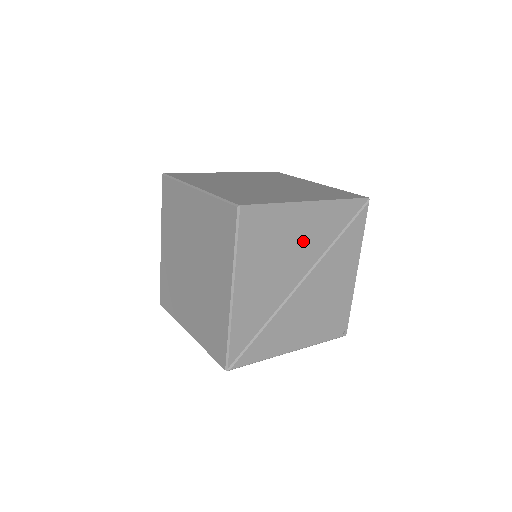
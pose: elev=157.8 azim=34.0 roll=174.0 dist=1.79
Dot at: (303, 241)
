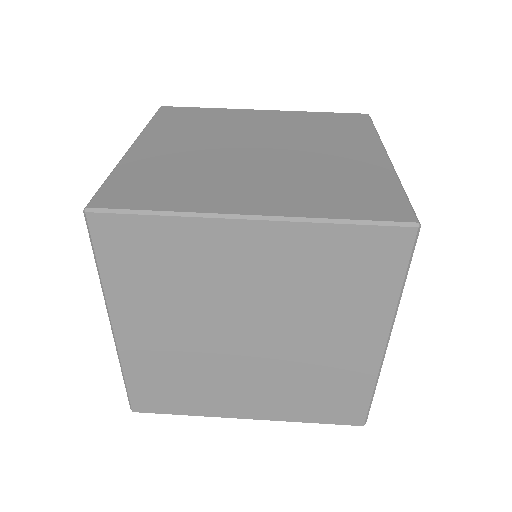
Dot at: occluded
